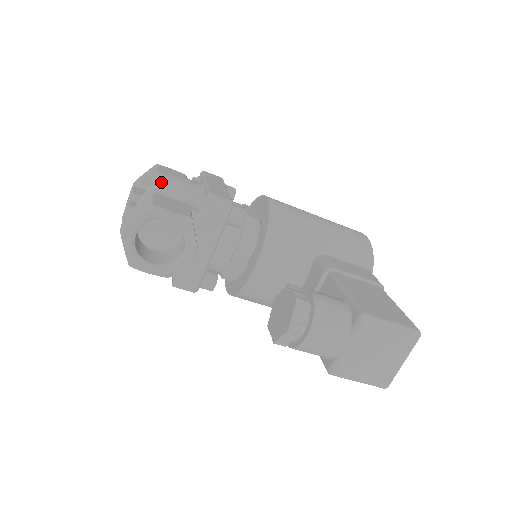
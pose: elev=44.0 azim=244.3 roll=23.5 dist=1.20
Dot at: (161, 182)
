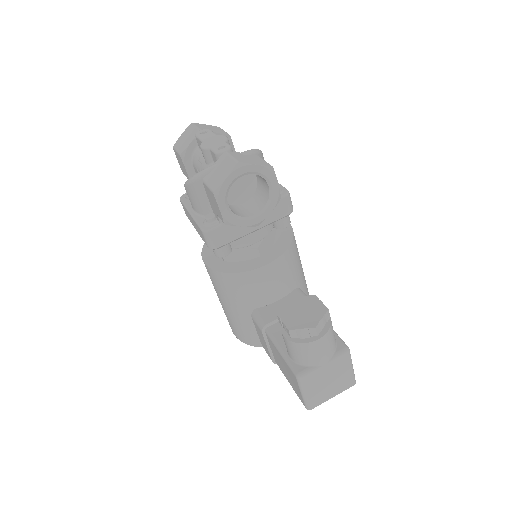
Dot at: (261, 152)
